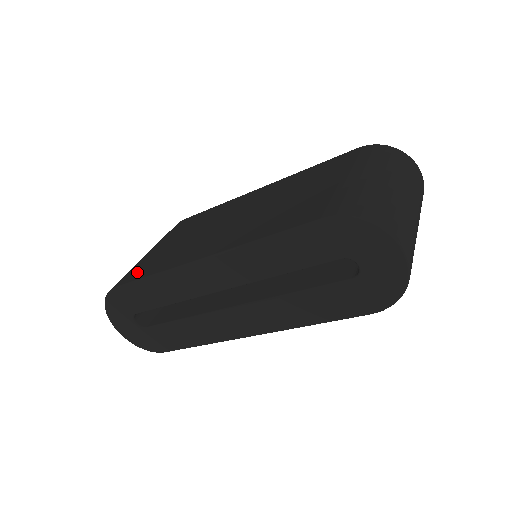
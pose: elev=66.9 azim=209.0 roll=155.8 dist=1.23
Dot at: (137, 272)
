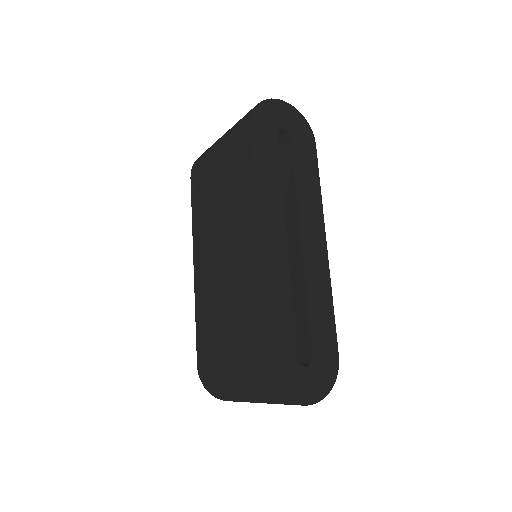
Dot at: (197, 185)
